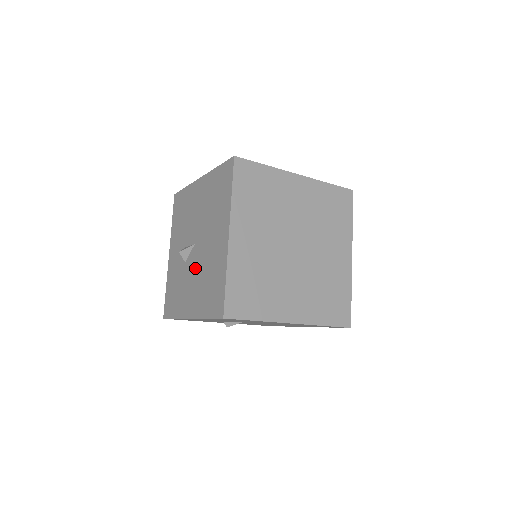
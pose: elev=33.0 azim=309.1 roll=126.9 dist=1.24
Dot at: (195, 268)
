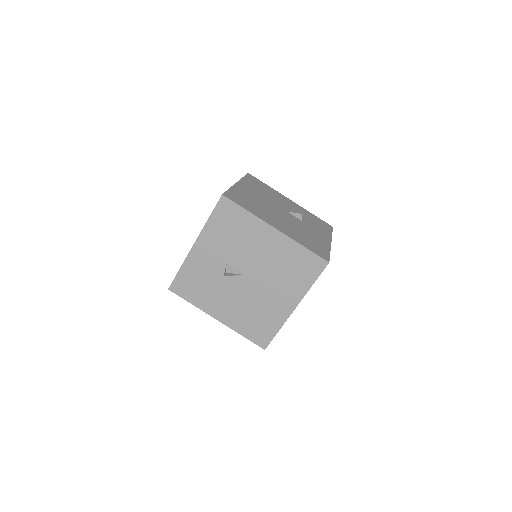
Dot at: (239, 294)
